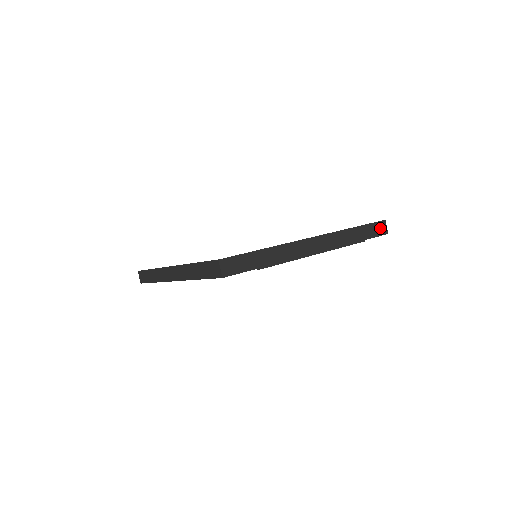
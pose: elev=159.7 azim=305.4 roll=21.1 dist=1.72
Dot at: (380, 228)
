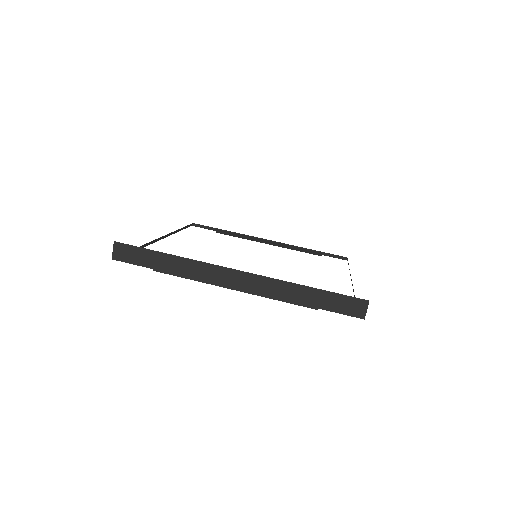
Dot at: (354, 306)
